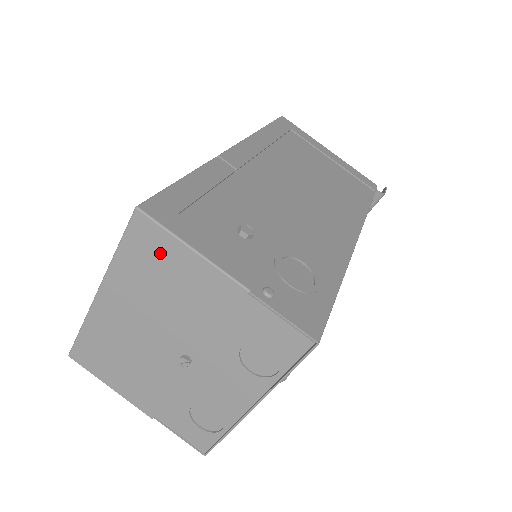
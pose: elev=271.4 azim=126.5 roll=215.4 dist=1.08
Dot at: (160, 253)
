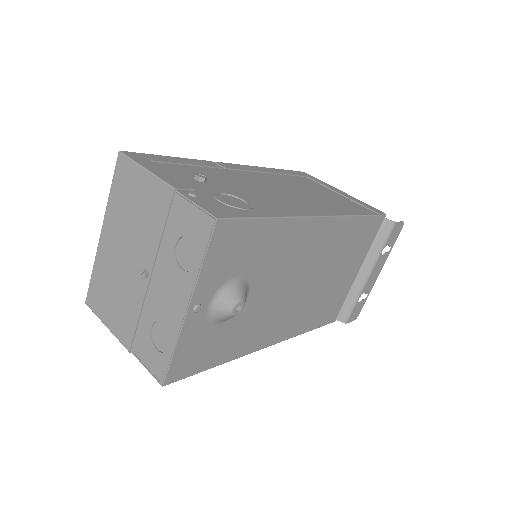
Dot at: (130, 180)
